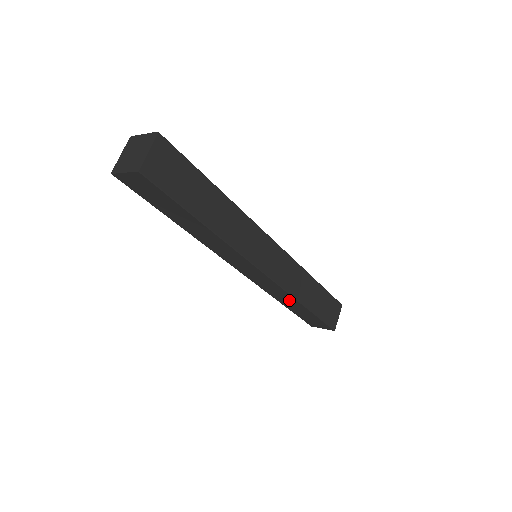
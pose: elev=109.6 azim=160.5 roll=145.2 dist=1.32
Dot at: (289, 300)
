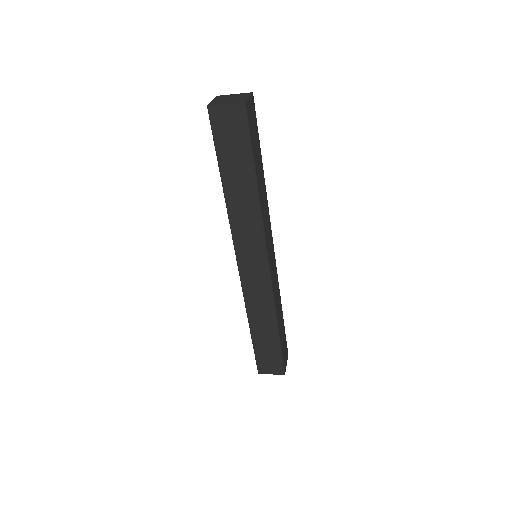
Dot at: (265, 317)
